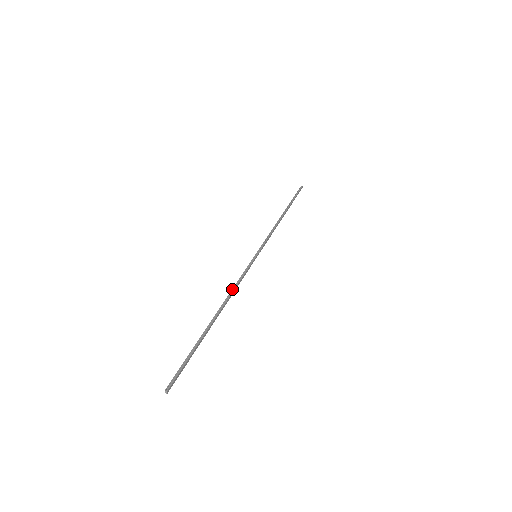
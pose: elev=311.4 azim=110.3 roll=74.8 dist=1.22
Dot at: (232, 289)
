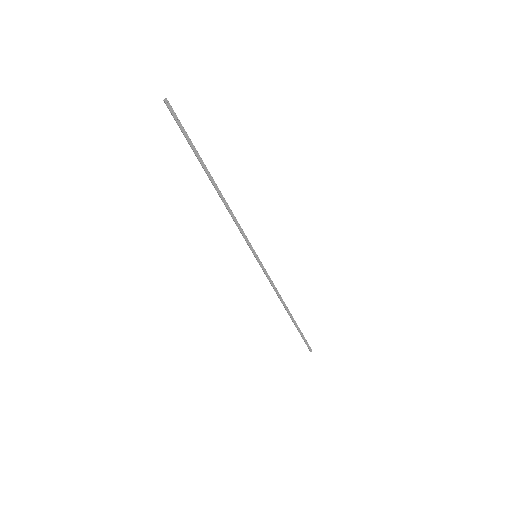
Dot at: occluded
